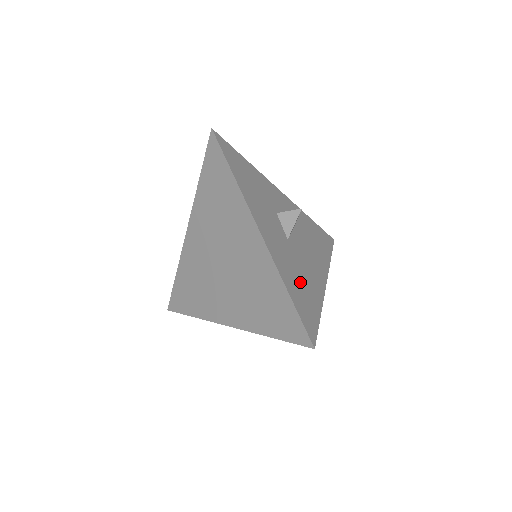
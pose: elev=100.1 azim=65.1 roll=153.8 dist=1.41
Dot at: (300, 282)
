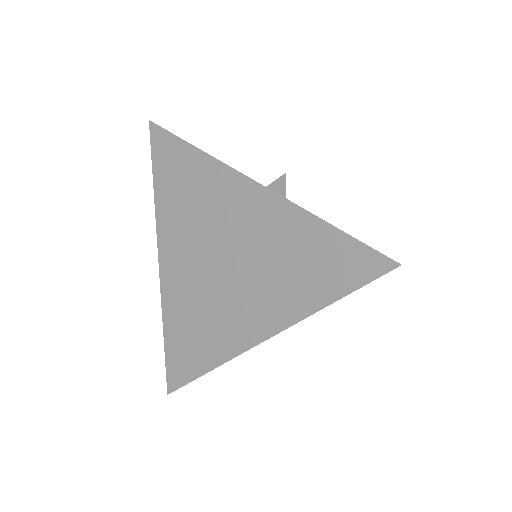
Dot at: occluded
